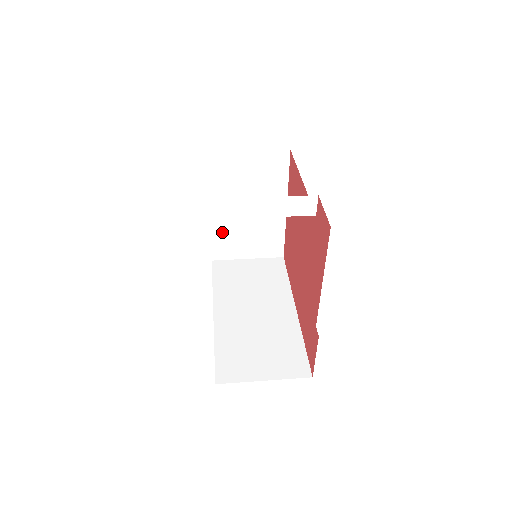
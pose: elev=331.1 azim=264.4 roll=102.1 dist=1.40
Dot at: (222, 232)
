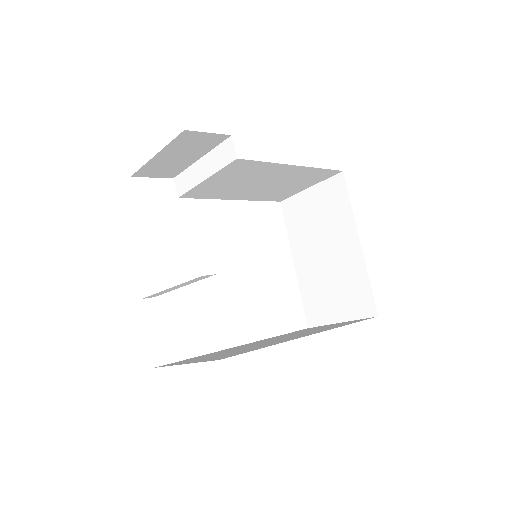
Dot at: (309, 288)
